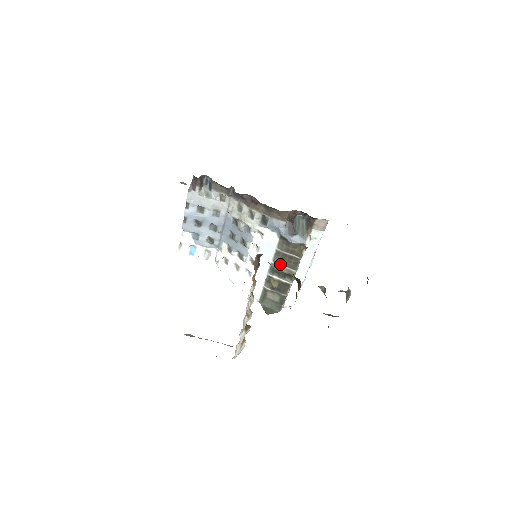
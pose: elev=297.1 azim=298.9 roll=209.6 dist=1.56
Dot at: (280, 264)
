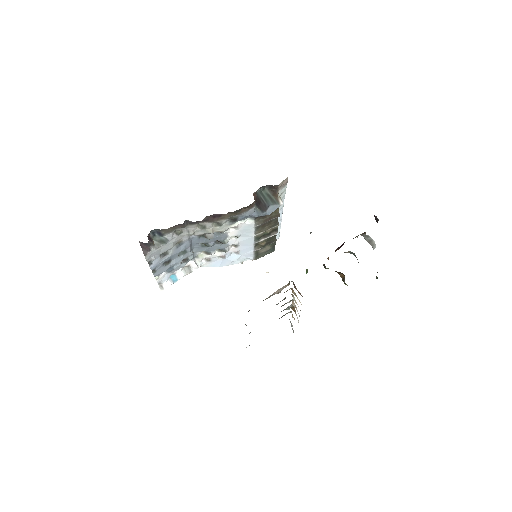
Dot at: (263, 231)
